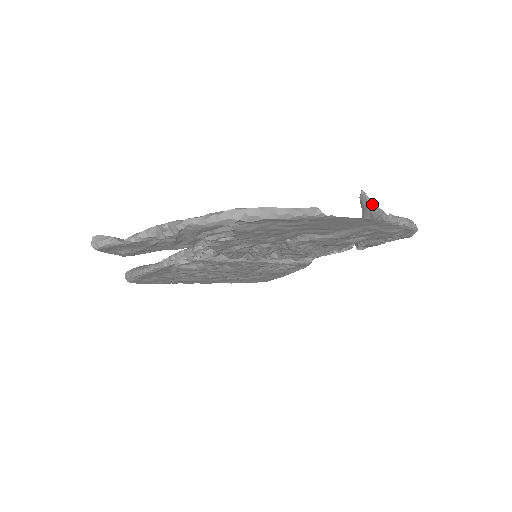
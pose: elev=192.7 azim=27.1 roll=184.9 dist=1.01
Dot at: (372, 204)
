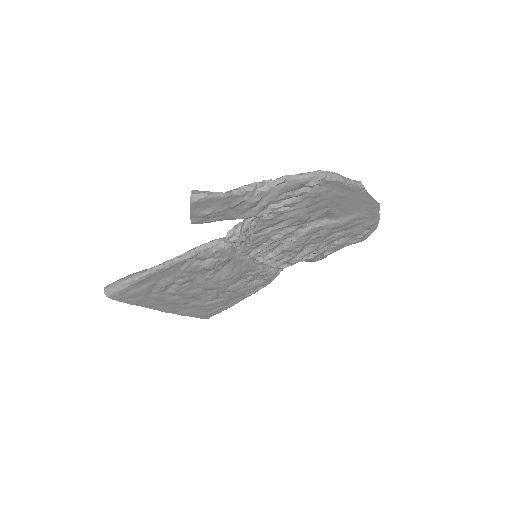
Dot at: occluded
